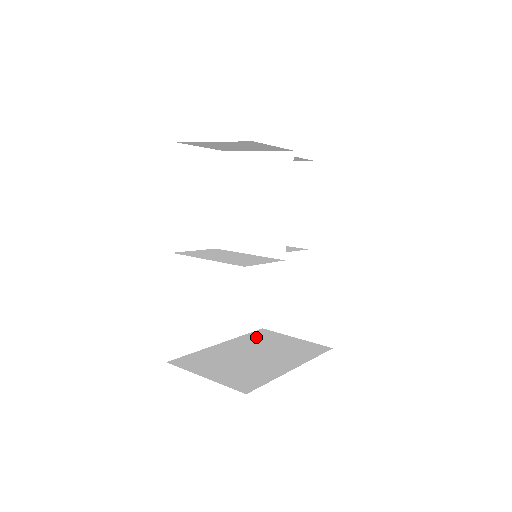
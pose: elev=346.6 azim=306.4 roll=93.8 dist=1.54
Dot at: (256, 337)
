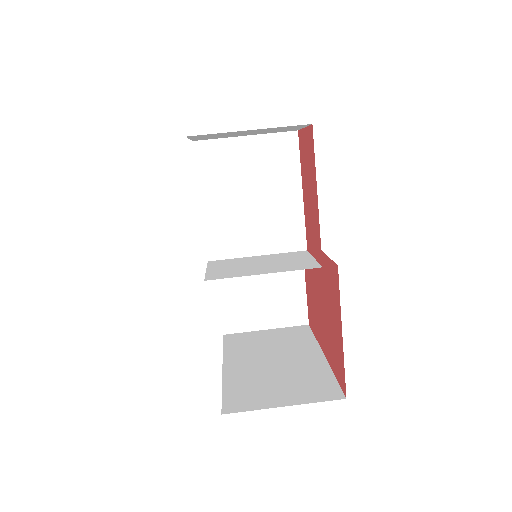
Dot at: (237, 345)
